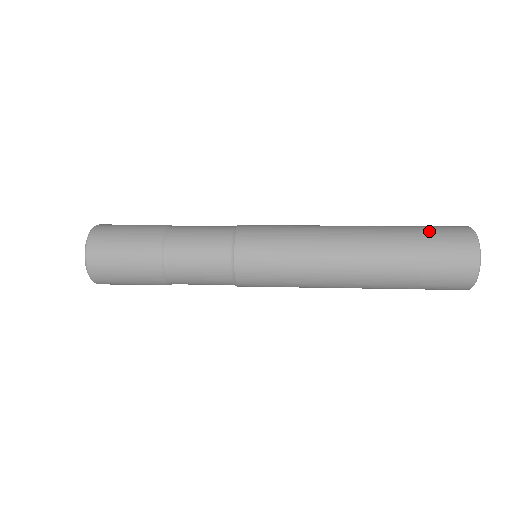
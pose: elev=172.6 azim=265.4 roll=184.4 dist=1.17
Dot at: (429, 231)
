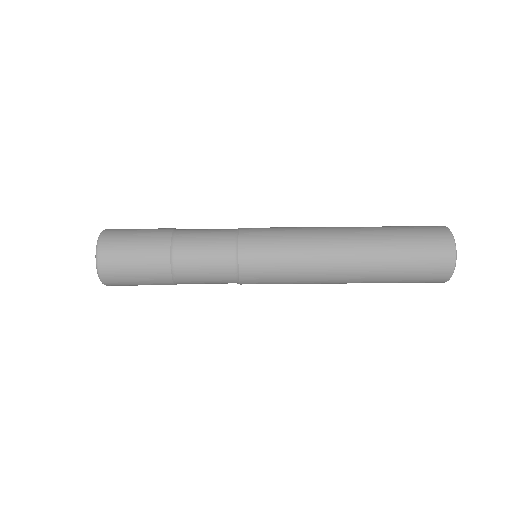
Dot at: (416, 251)
